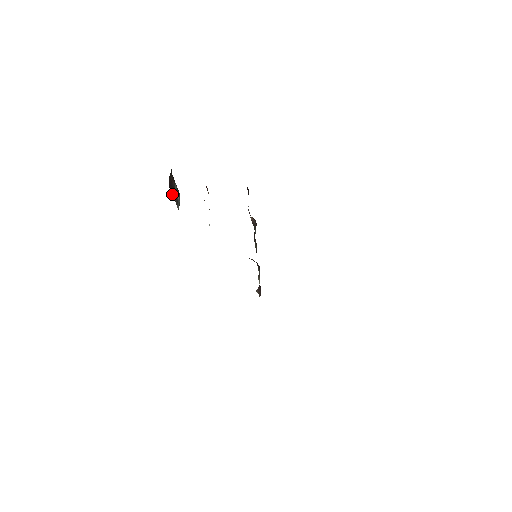
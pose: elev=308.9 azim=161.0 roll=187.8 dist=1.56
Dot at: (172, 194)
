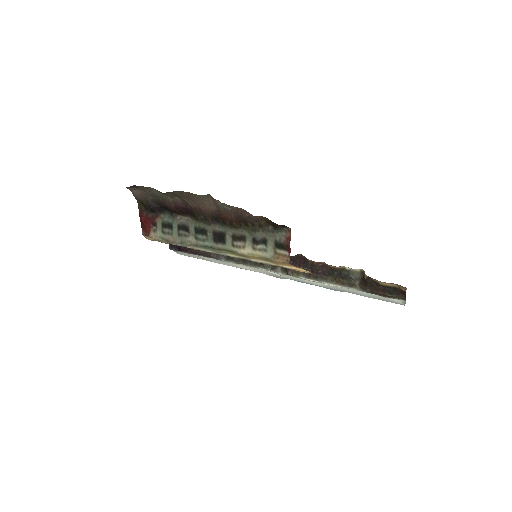
Dot at: occluded
